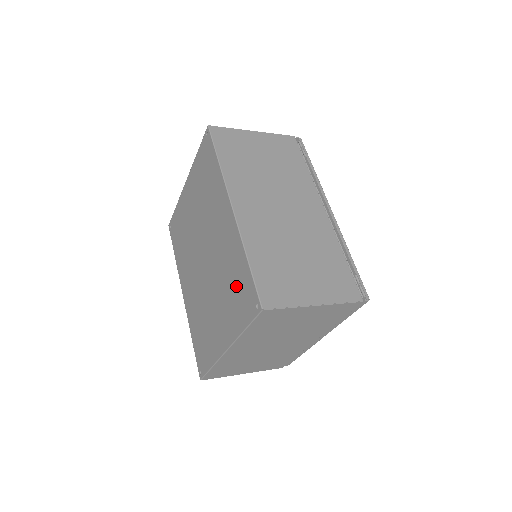
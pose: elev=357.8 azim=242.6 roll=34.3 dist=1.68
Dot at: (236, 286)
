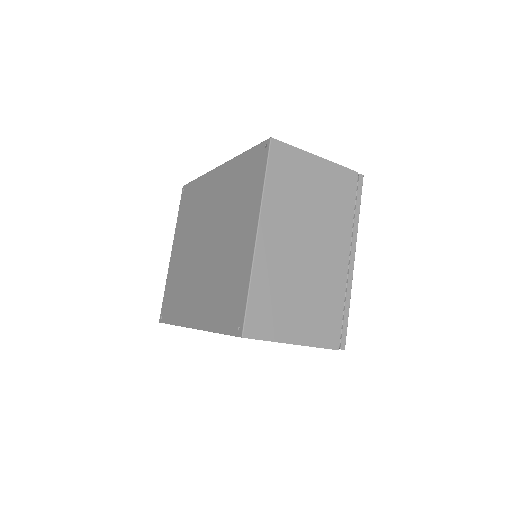
Dot at: (243, 182)
